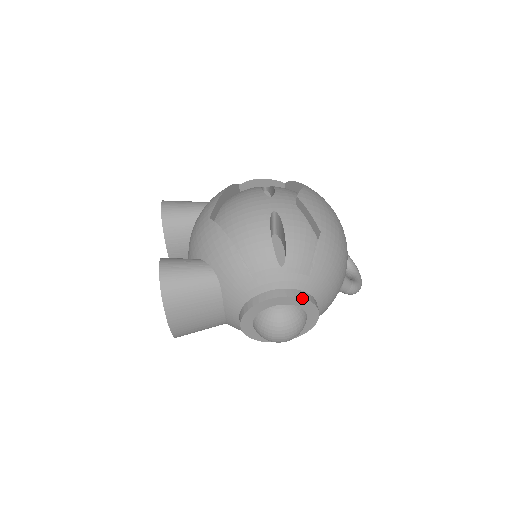
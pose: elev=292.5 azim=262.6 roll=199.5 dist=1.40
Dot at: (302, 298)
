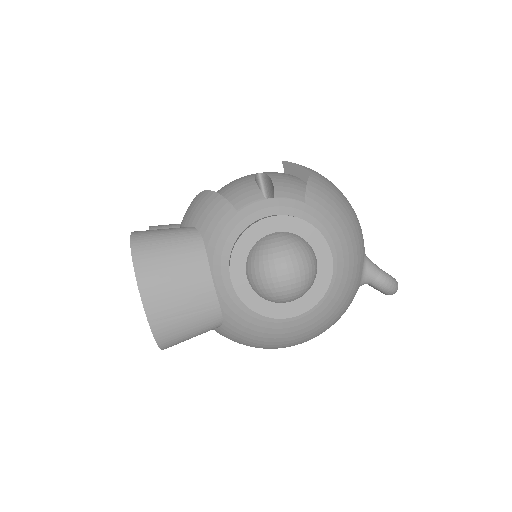
Dot at: (299, 218)
